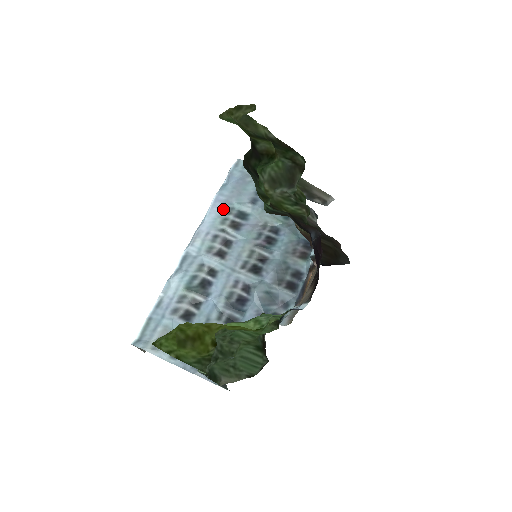
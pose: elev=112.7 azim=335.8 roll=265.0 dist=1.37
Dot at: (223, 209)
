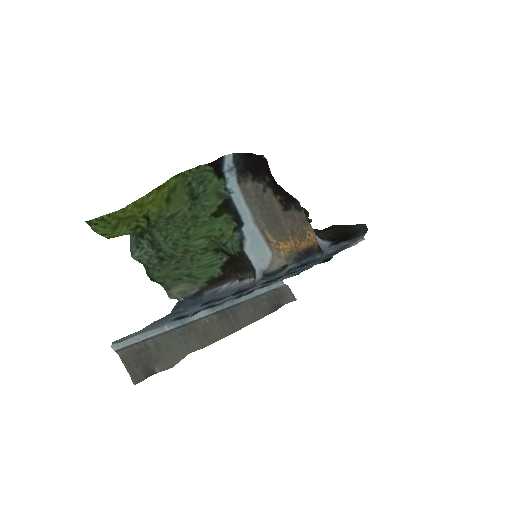
Dot at: occluded
